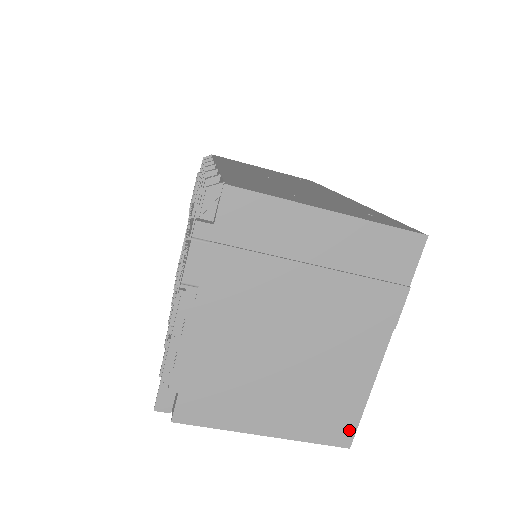
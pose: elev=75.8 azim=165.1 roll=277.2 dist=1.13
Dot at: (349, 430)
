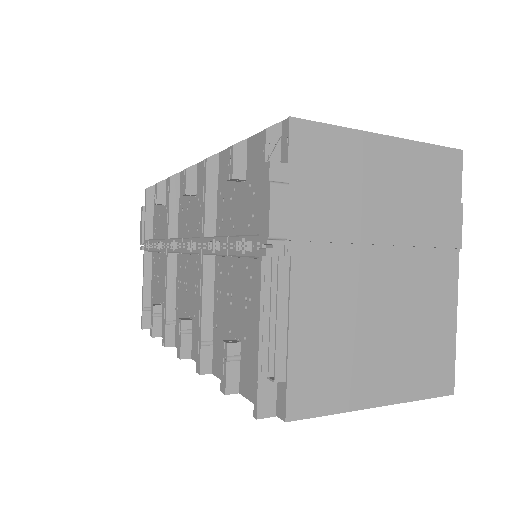
Dot at: (449, 373)
